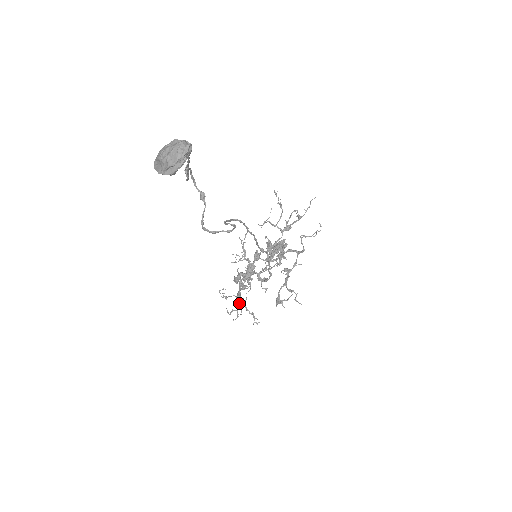
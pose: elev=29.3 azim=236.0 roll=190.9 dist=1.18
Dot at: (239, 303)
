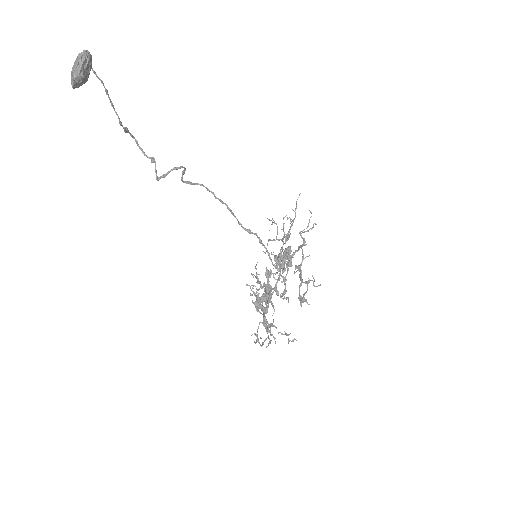
Dot at: (267, 328)
